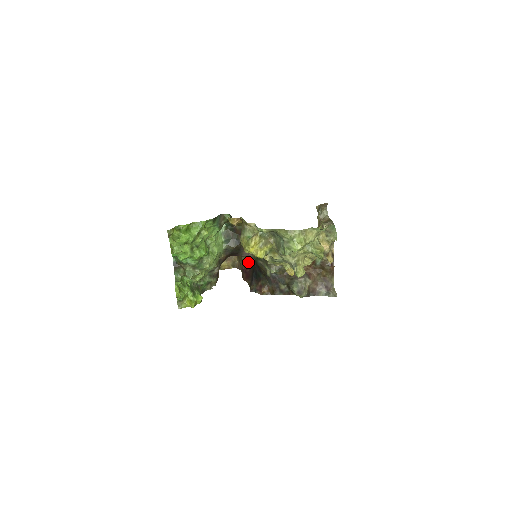
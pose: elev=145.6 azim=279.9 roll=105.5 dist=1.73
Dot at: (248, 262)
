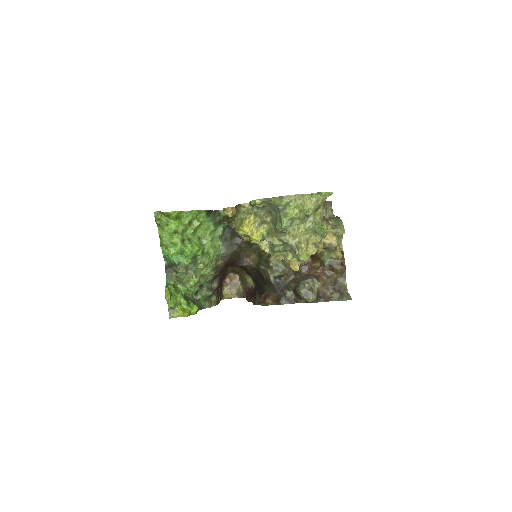
Dot at: (252, 281)
